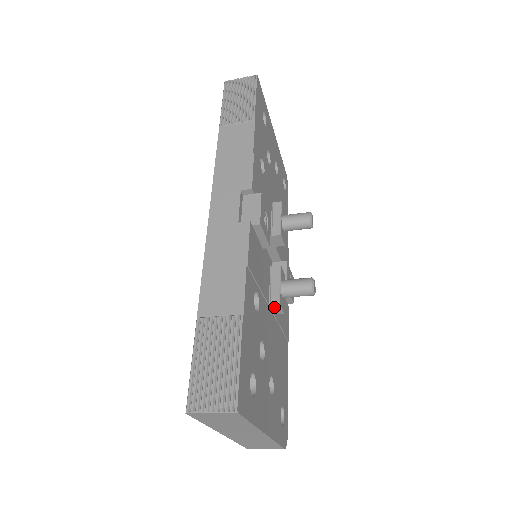
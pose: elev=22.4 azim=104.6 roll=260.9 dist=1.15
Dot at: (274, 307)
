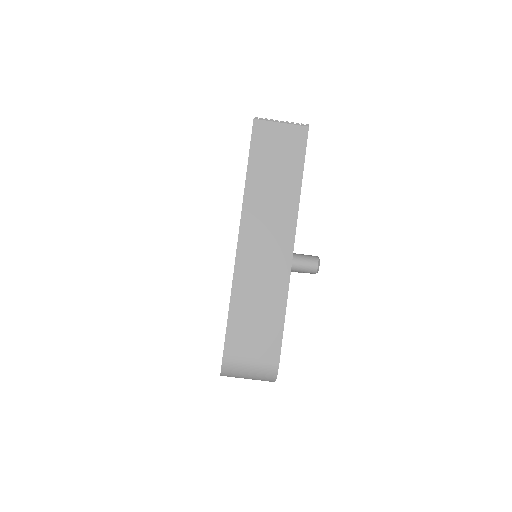
Dot at: occluded
